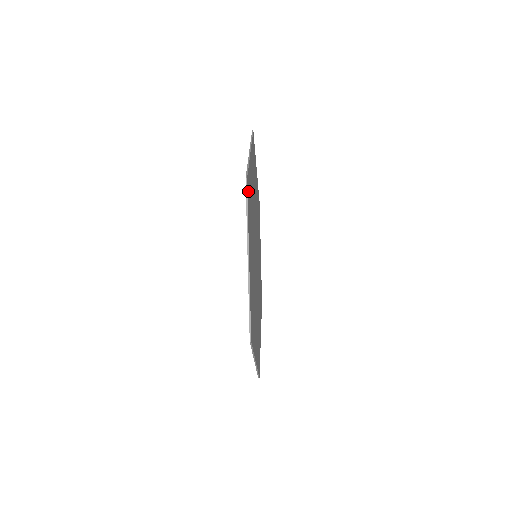
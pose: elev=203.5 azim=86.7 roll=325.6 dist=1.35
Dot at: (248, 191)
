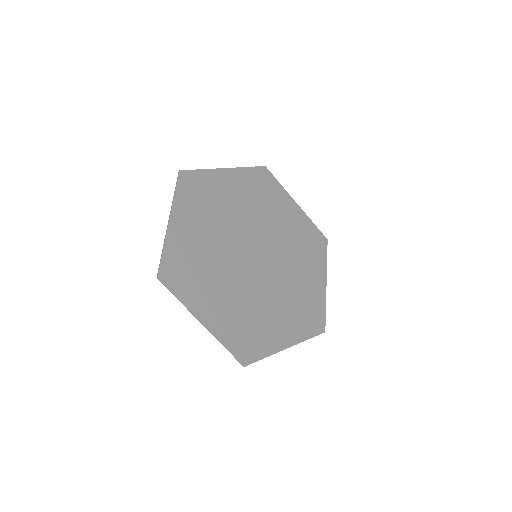
Dot at: (171, 276)
